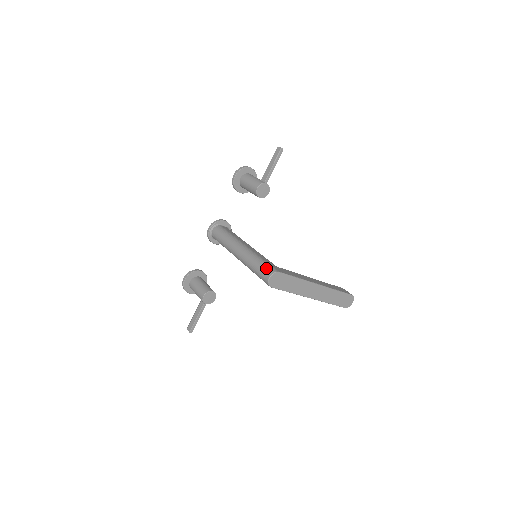
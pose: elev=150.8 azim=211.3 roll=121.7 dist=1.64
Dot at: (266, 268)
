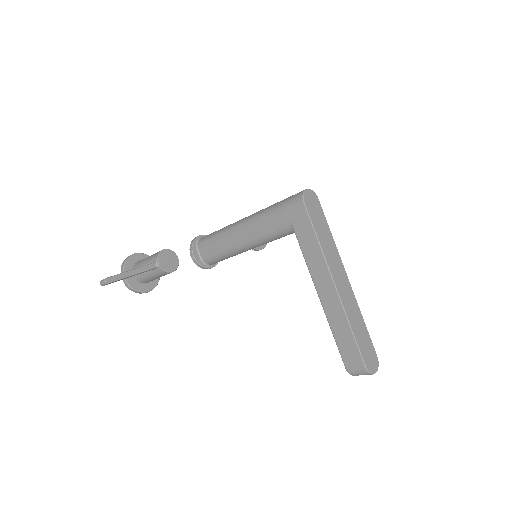
Dot at: occluded
